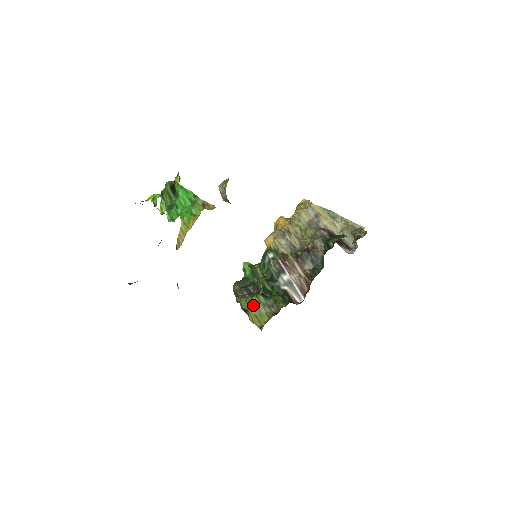
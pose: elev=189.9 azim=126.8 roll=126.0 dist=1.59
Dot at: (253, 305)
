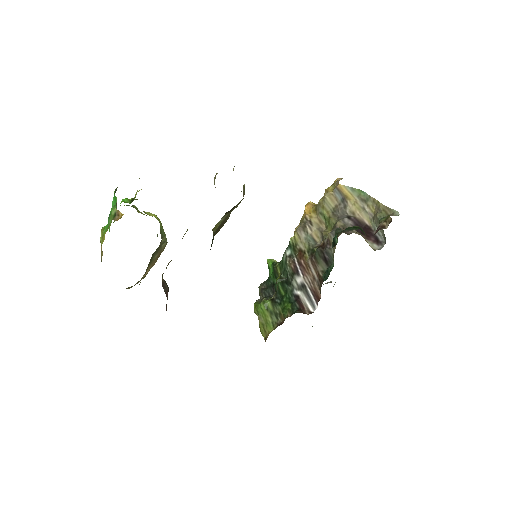
Dot at: (261, 312)
